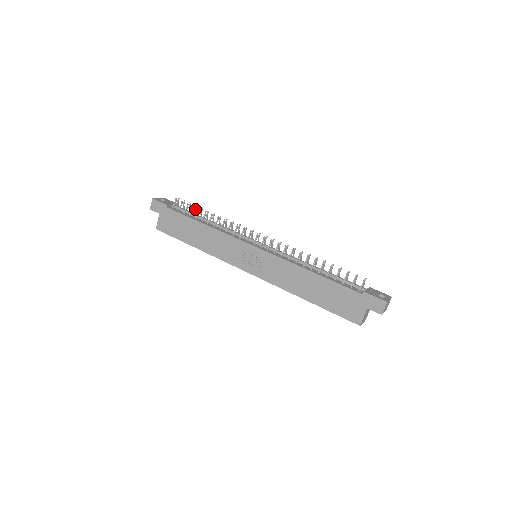
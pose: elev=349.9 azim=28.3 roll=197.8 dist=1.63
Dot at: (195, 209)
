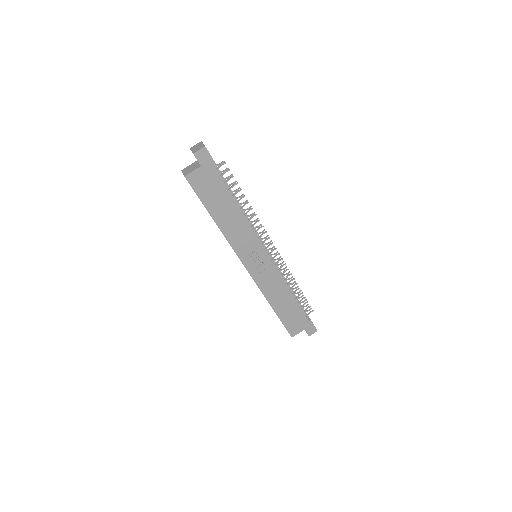
Dot at: (234, 184)
